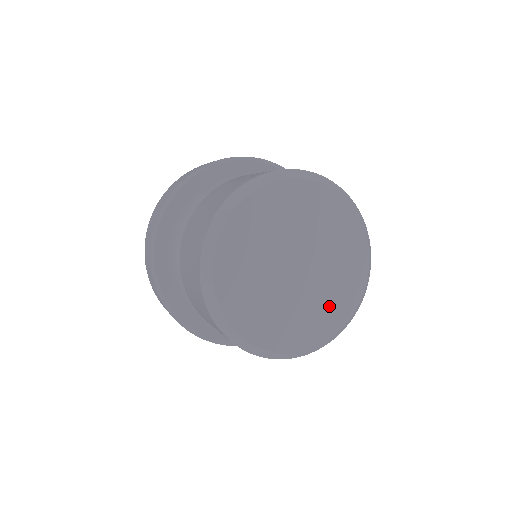
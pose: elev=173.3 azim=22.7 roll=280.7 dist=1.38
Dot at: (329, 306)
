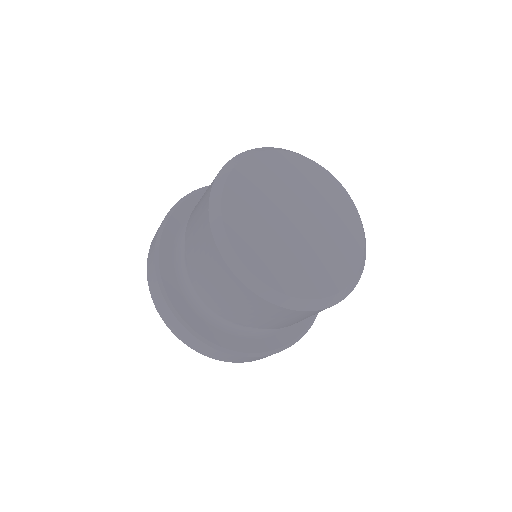
Dot at: (342, 232)
